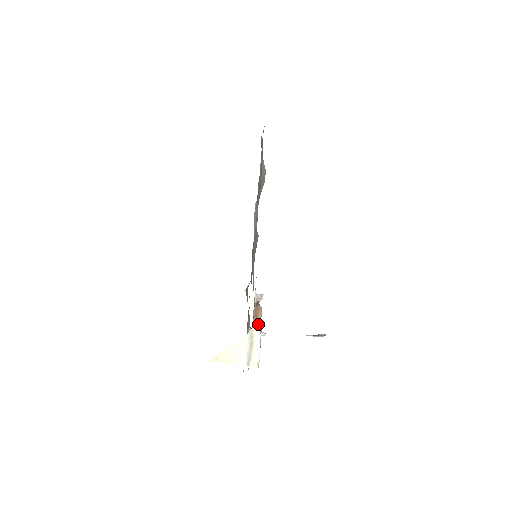
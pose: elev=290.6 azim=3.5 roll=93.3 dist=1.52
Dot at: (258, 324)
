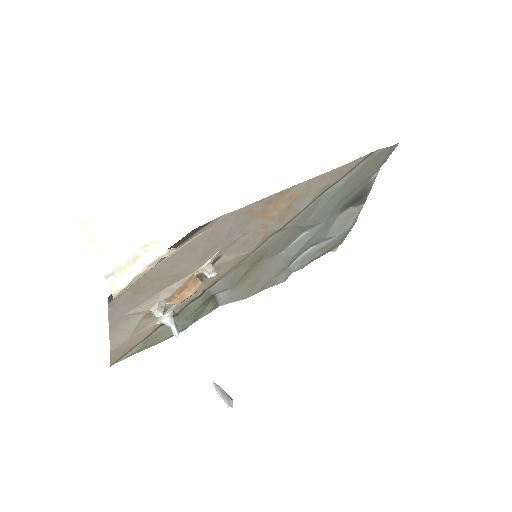
Dot at: (179, 299)
